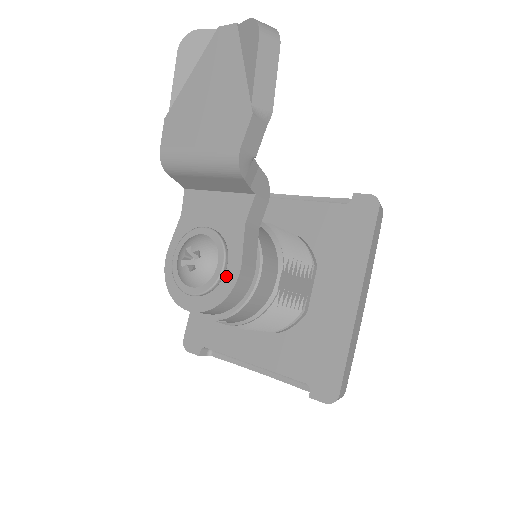
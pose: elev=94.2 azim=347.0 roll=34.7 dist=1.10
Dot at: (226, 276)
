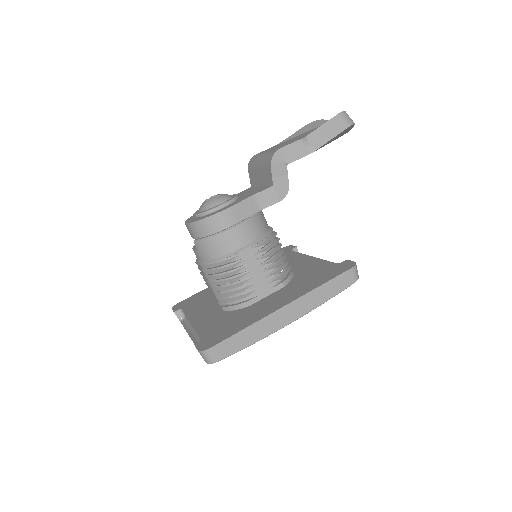
Dot at: (218, 211)
